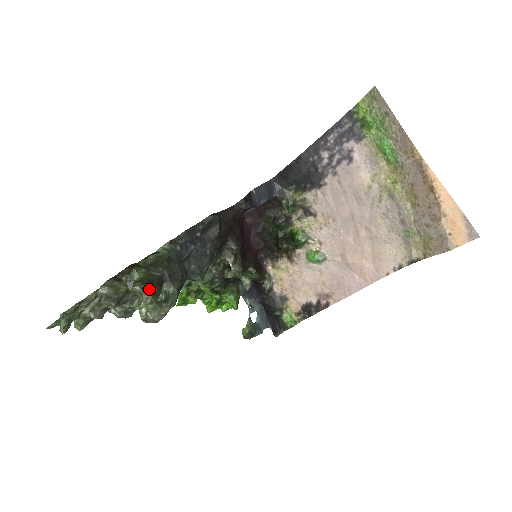
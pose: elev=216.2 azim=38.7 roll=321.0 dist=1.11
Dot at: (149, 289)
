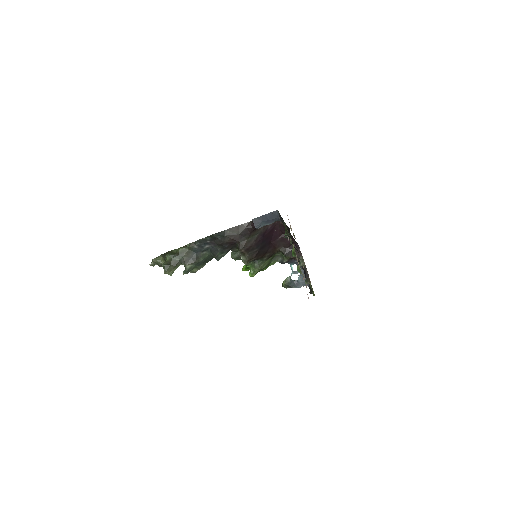
Dot at: (166, 268)
